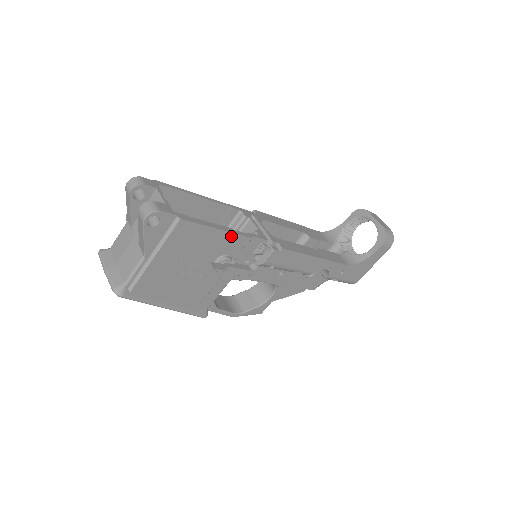
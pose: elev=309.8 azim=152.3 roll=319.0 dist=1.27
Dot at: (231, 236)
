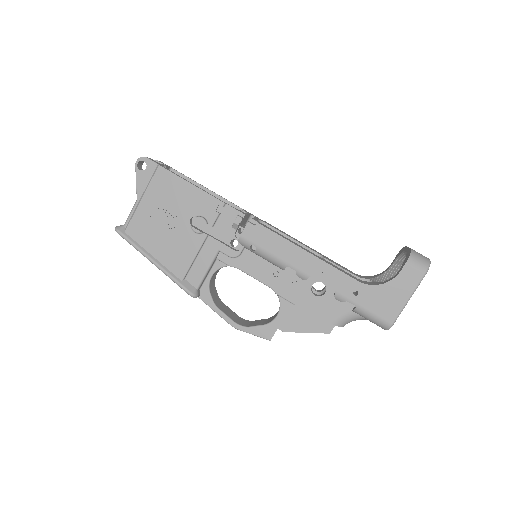
Dot at: (204, 195)
